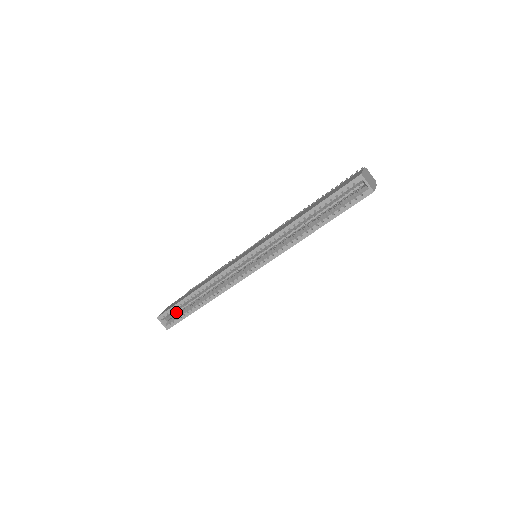
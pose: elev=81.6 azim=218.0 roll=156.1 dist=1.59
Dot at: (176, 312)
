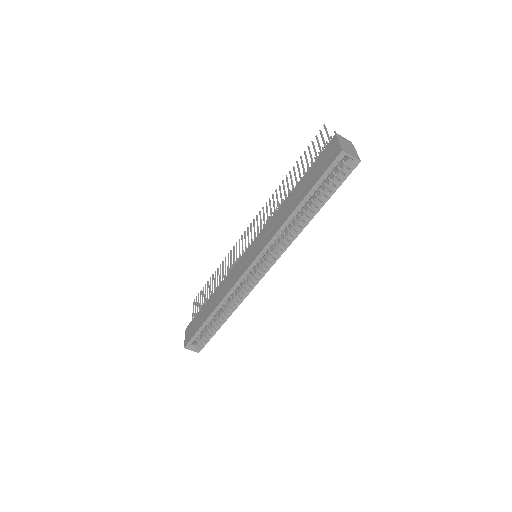
Dot at: occluded
